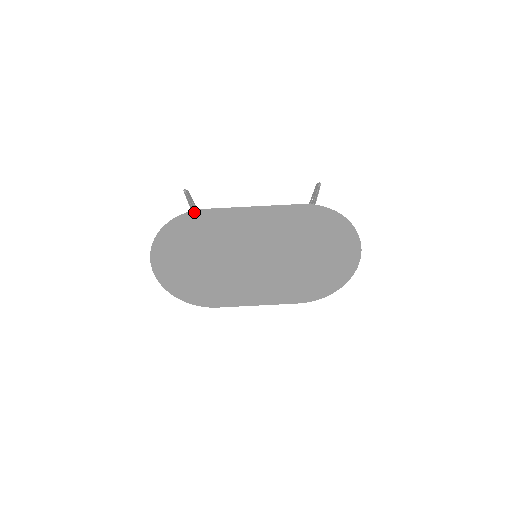
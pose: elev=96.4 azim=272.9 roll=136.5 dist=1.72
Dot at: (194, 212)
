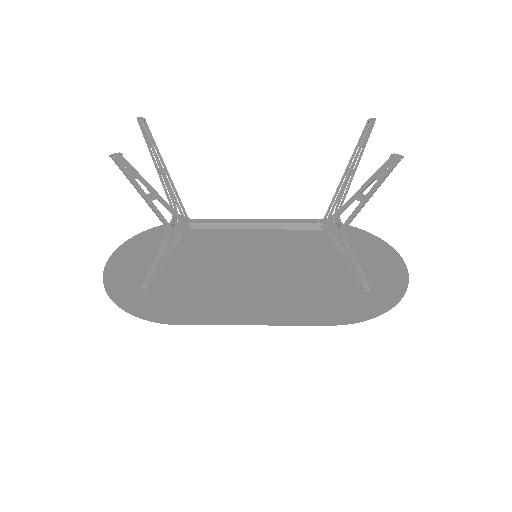
Dot at: (163, 322)
